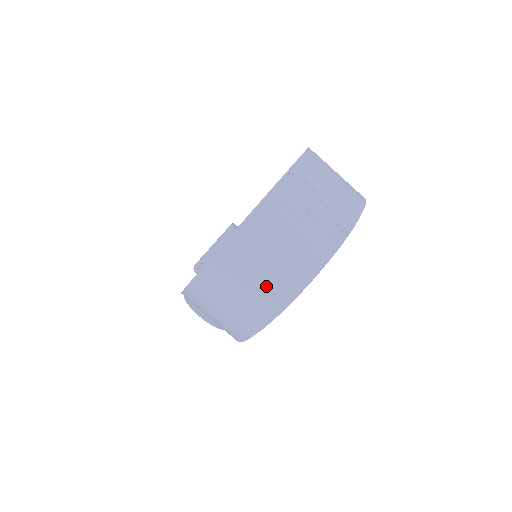
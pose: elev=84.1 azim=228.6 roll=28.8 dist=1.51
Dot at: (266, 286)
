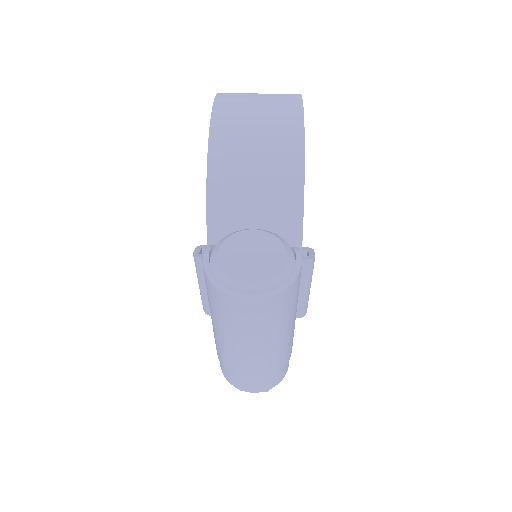
Dot at: occluded
